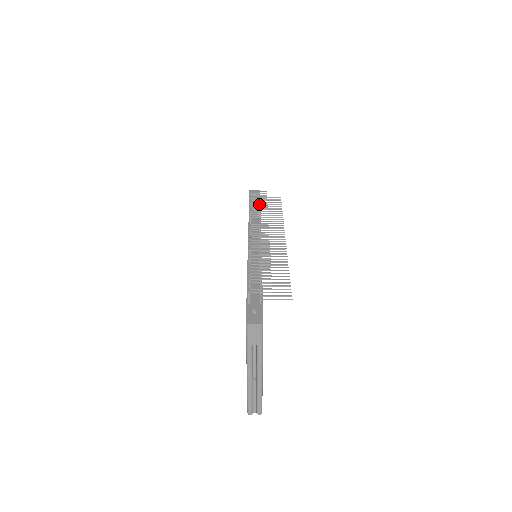
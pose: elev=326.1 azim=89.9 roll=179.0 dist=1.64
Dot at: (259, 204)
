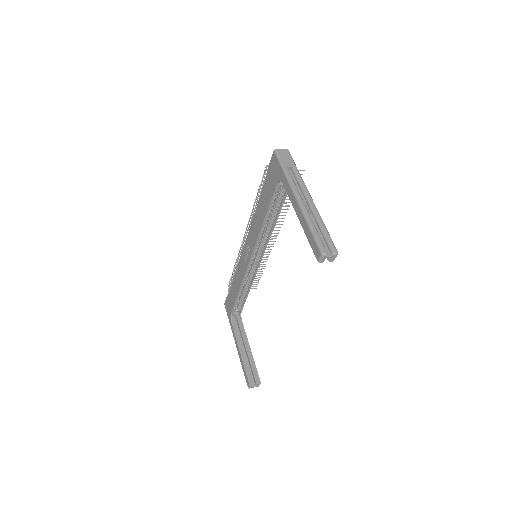
Dot at: occluded
